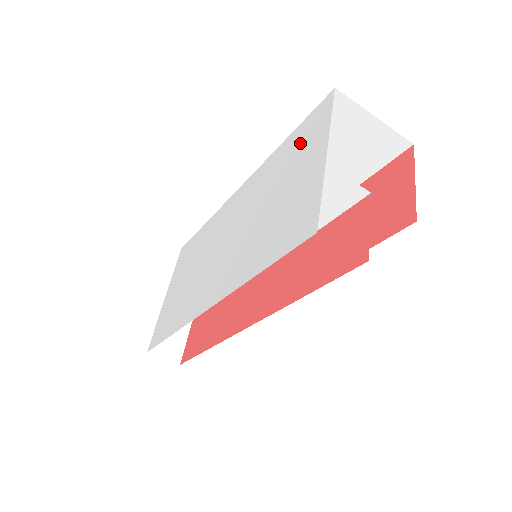
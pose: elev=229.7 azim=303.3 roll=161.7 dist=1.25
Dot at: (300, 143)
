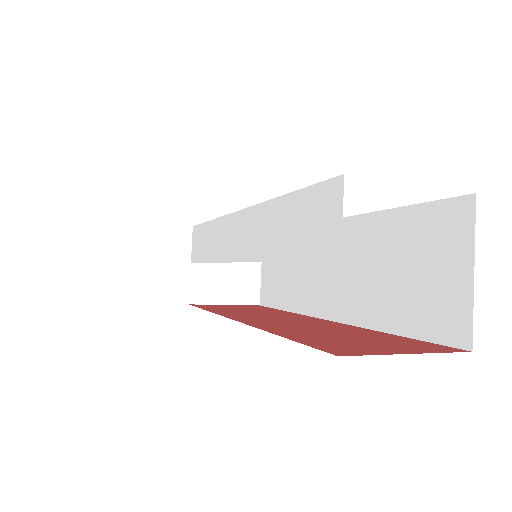
Dot at: occluded
